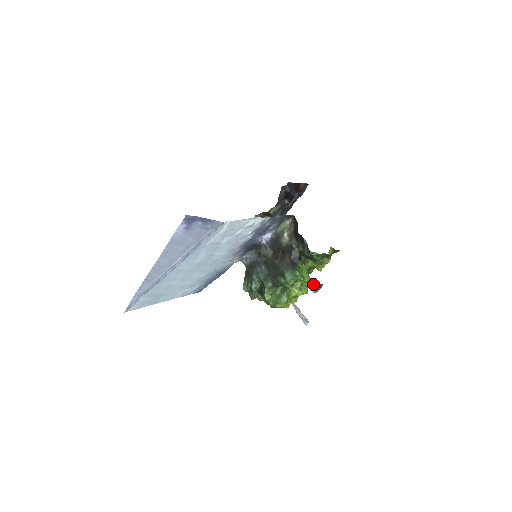
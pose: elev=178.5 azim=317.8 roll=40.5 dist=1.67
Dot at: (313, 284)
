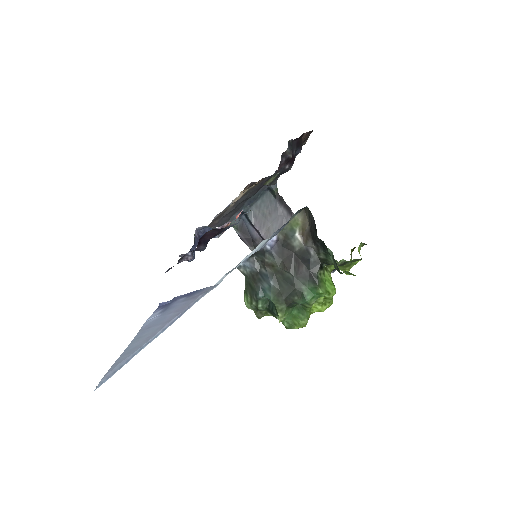
Dot at: occluded
